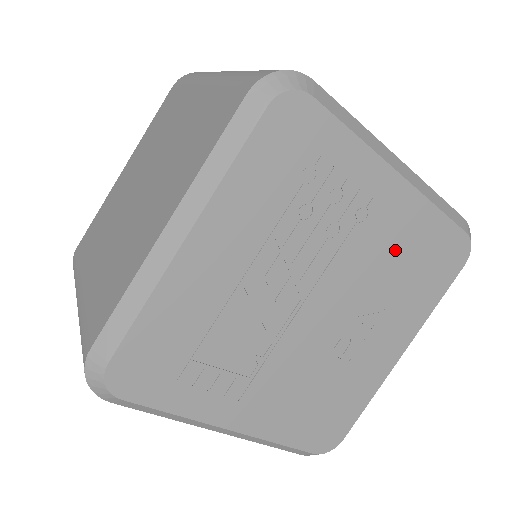
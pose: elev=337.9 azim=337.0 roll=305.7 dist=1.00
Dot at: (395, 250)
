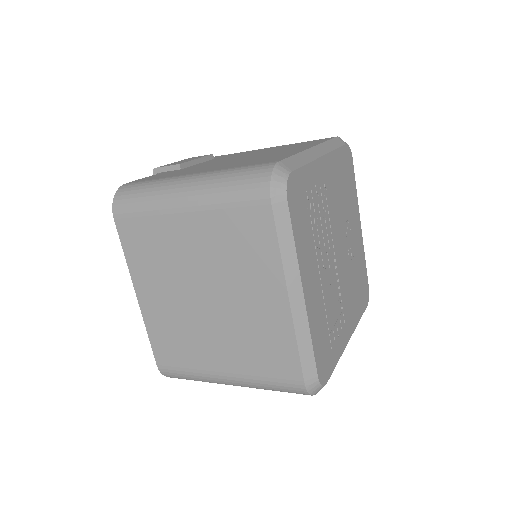
Dot at: (338, 189)
